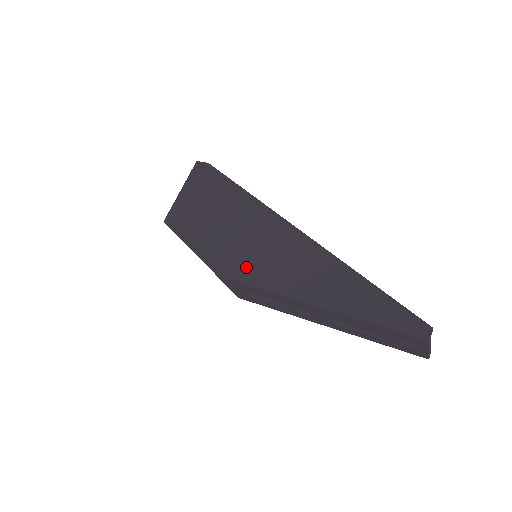
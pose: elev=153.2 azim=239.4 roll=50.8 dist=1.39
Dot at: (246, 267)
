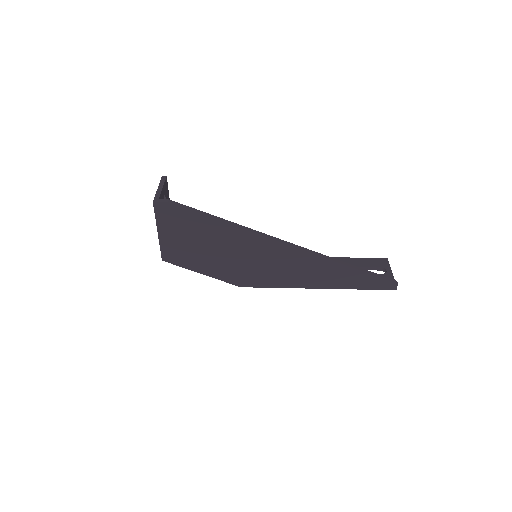
Dot at: (259, 278)
